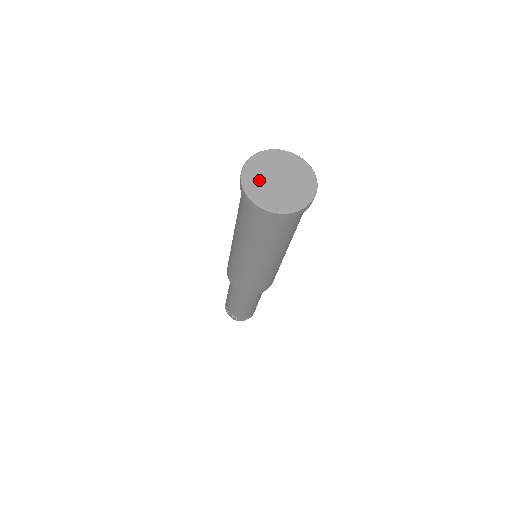
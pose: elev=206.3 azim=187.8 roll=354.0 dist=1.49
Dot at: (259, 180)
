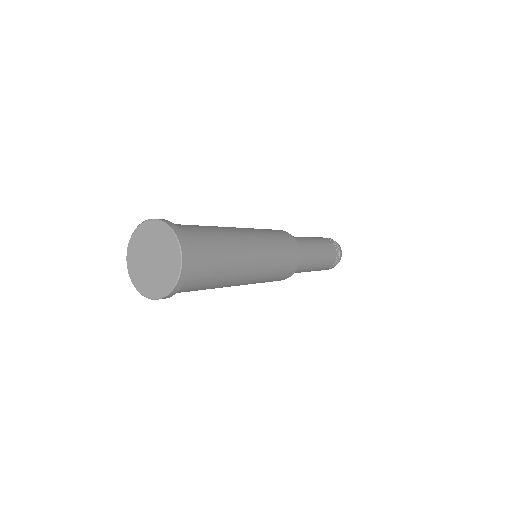
Dot at: (139, 250)
